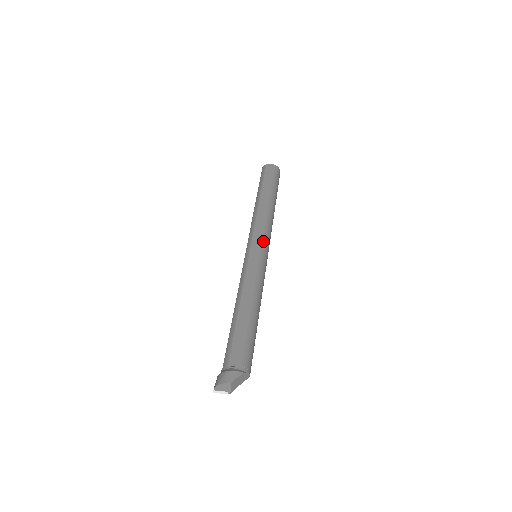
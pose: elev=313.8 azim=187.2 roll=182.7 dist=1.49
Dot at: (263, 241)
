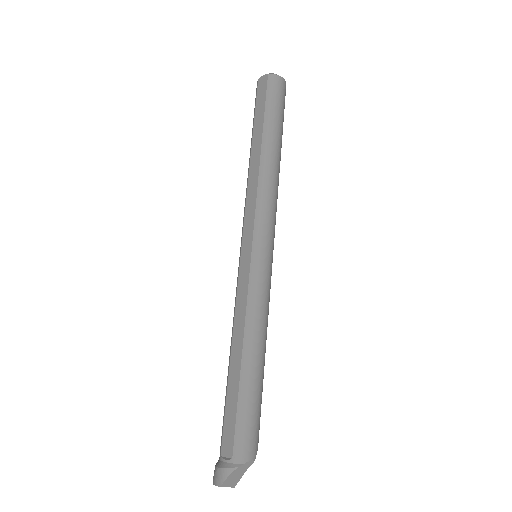
Dot at: (255, 234)
